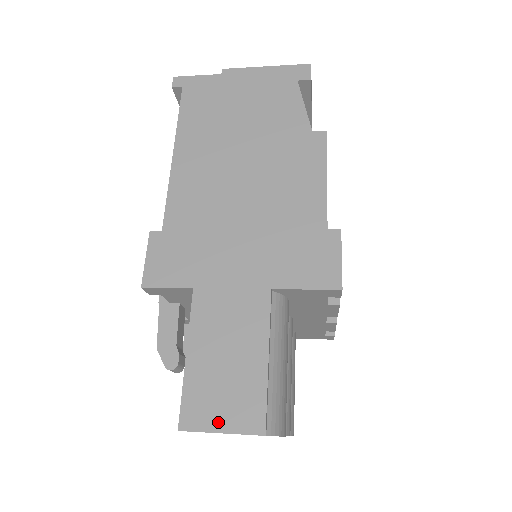
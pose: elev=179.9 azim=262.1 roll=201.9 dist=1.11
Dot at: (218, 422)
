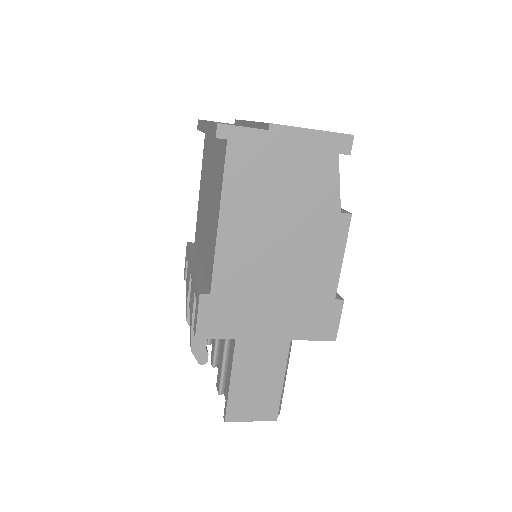
Dot at: (250, 416)
